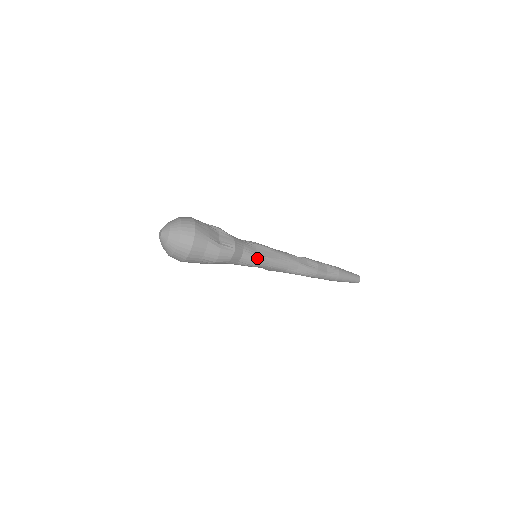
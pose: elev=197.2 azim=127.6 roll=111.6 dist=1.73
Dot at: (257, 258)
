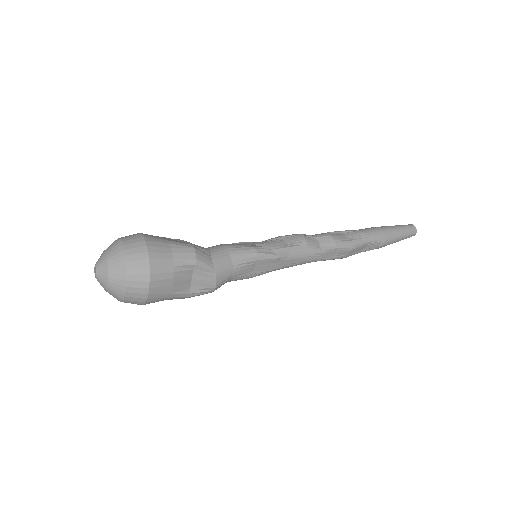
Dot at: (251, 277)
